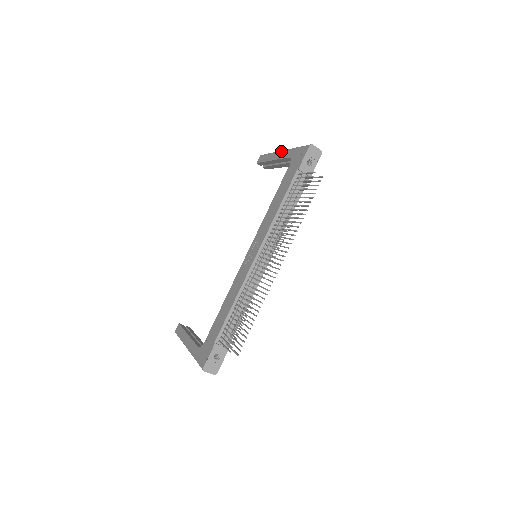
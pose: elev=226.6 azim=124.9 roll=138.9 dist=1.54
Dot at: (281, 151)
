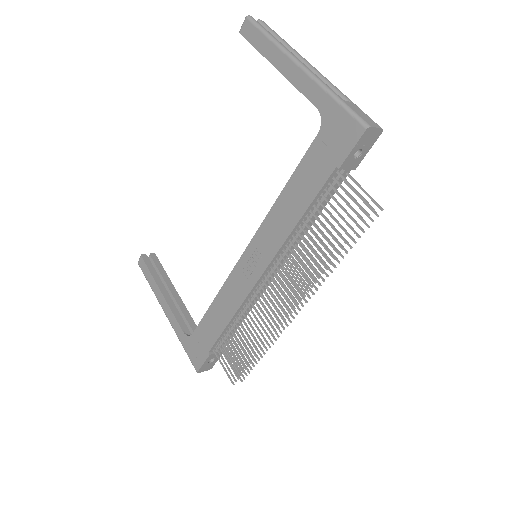
Dot at: (297, 66)
